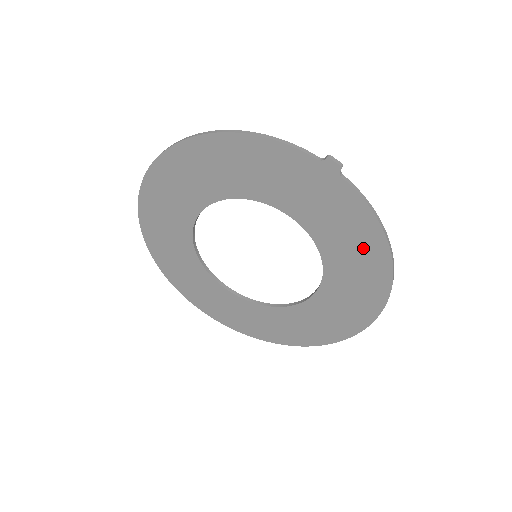
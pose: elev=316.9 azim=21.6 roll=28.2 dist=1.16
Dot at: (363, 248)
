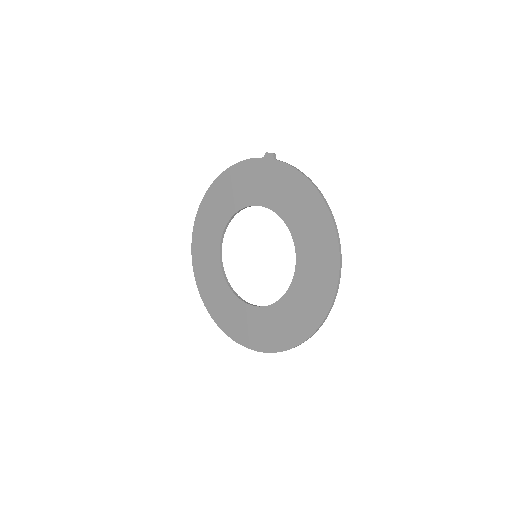
Dot at: (304, 201)
